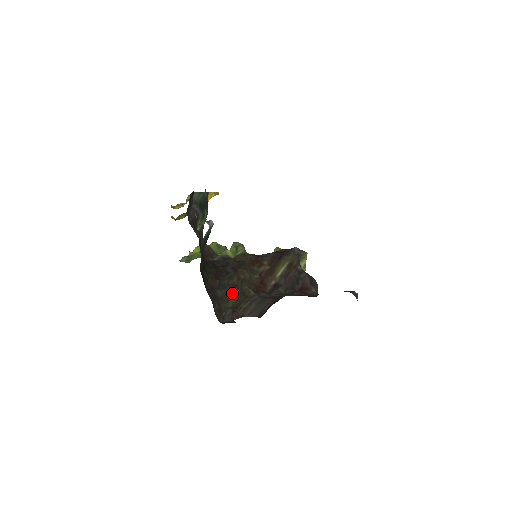
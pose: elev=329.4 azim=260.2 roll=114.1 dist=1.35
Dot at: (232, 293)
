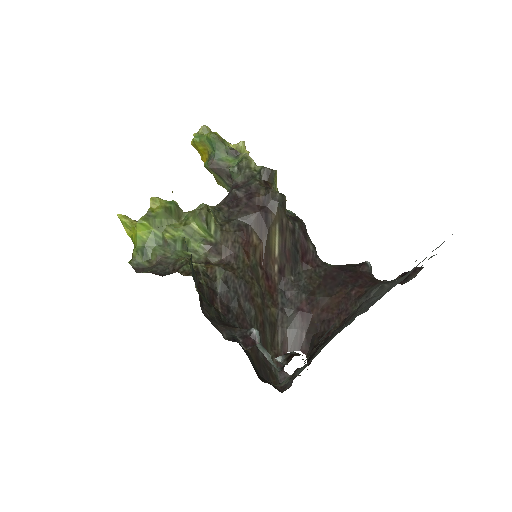
Dot at: (265, 336)
